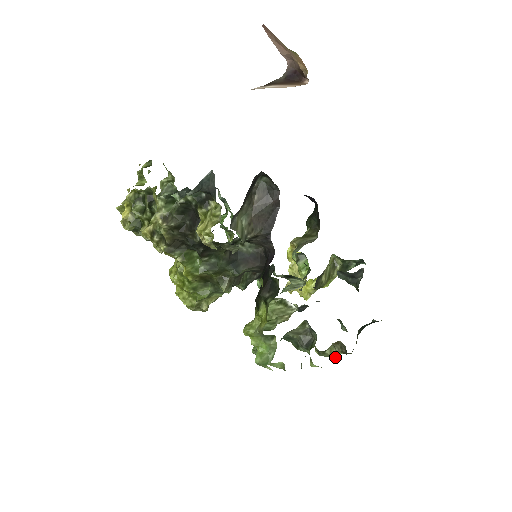
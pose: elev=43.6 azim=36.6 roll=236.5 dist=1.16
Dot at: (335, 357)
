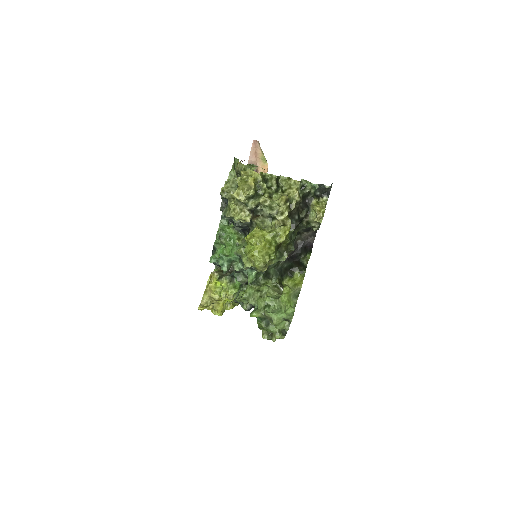
Dot at: occluded
